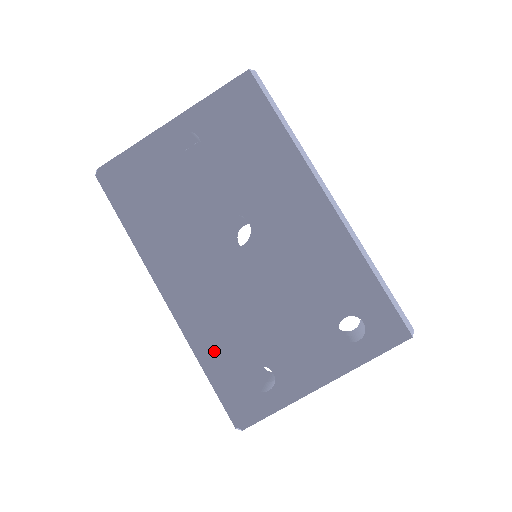
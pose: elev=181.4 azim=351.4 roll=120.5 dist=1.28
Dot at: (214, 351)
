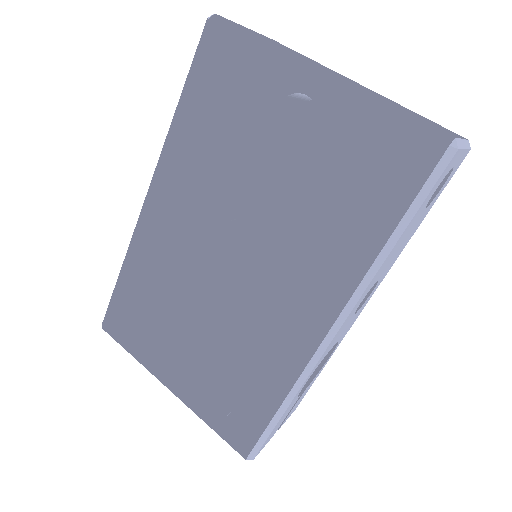
Dot at: (135, 277)
